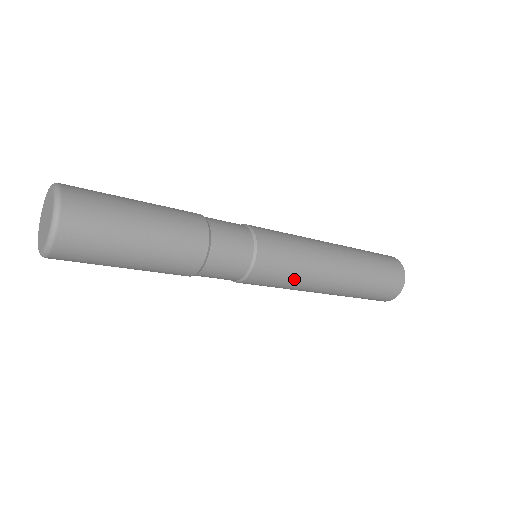
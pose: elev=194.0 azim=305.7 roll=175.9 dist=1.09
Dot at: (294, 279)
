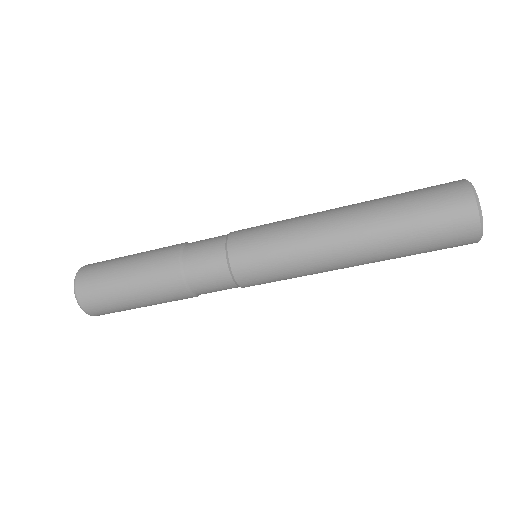
Dot at: (289, 269)
